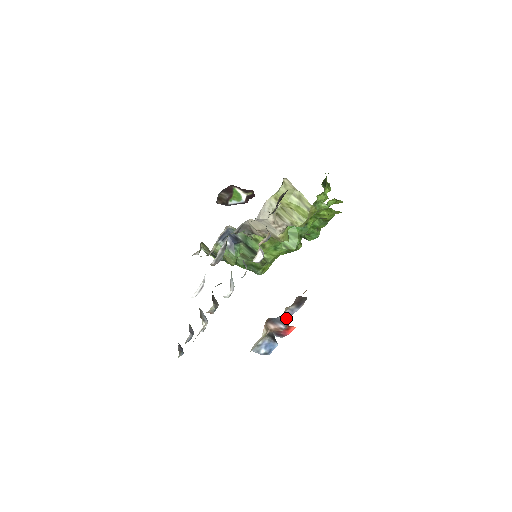
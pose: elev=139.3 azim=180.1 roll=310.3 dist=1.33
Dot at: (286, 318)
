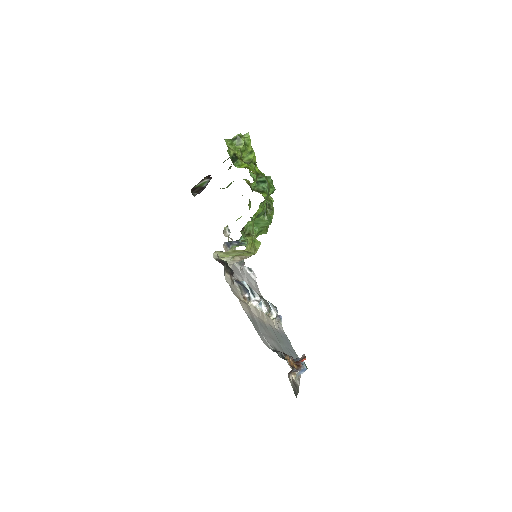
Dot at: (295, 371)
